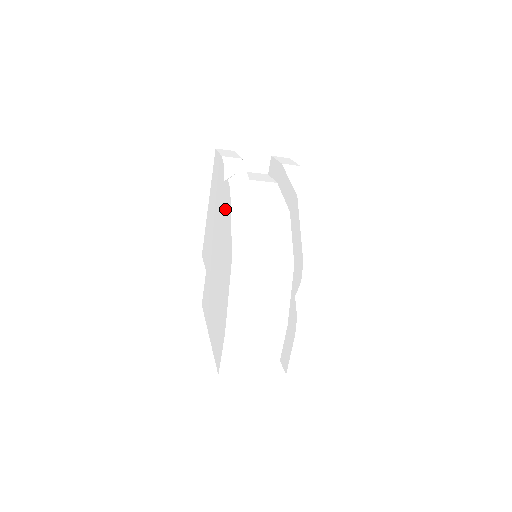
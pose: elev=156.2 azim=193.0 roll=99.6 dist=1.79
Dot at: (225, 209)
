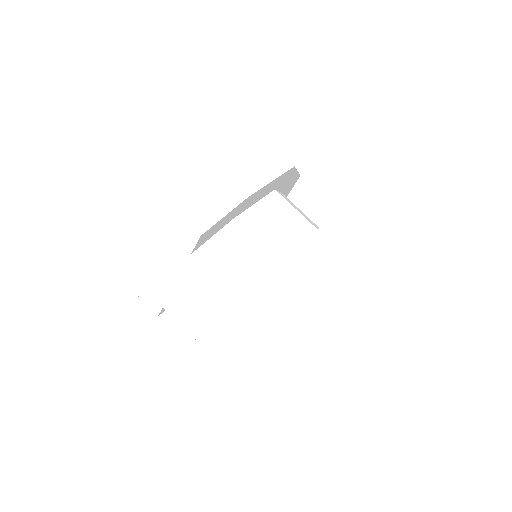
Dot at: occluded
